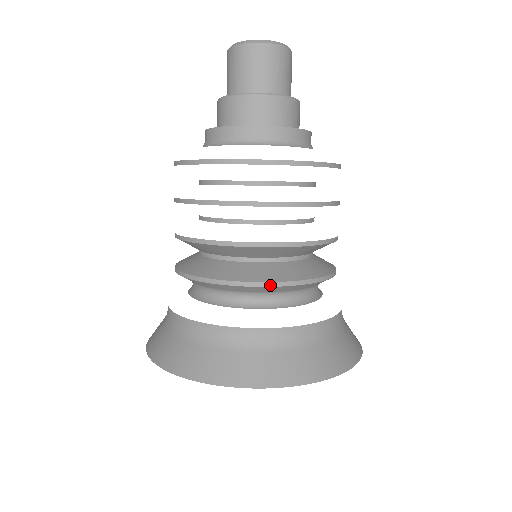
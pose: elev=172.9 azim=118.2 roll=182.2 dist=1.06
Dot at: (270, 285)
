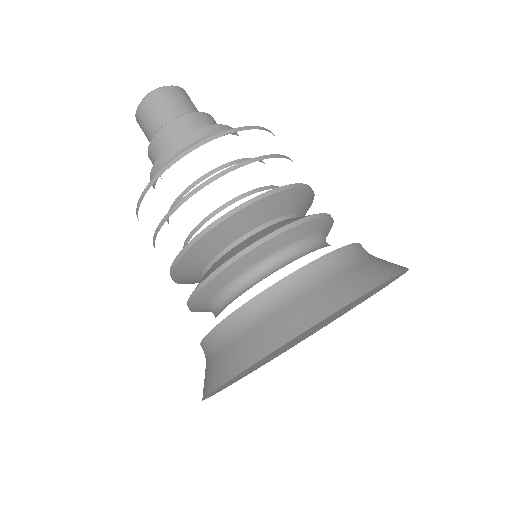
Dot at: (272, 236)
